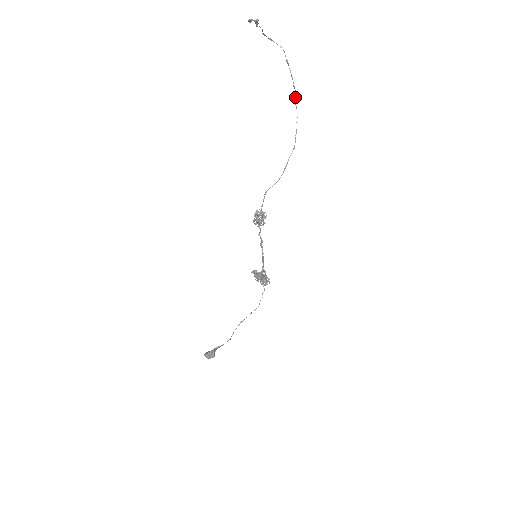
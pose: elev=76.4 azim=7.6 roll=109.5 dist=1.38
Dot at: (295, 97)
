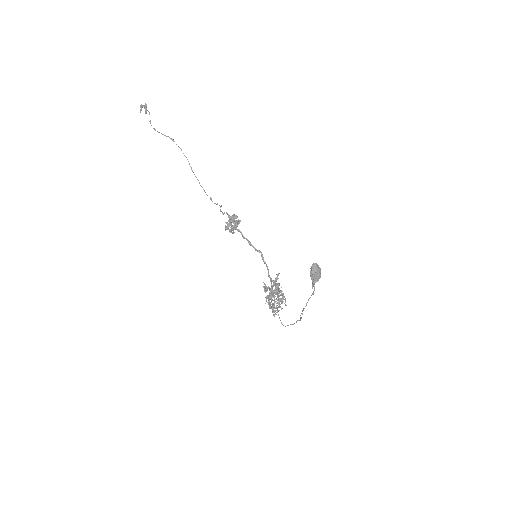
Dot at: (189, 164)
